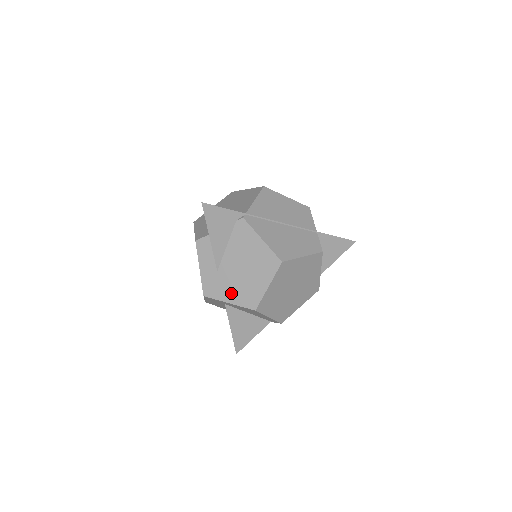
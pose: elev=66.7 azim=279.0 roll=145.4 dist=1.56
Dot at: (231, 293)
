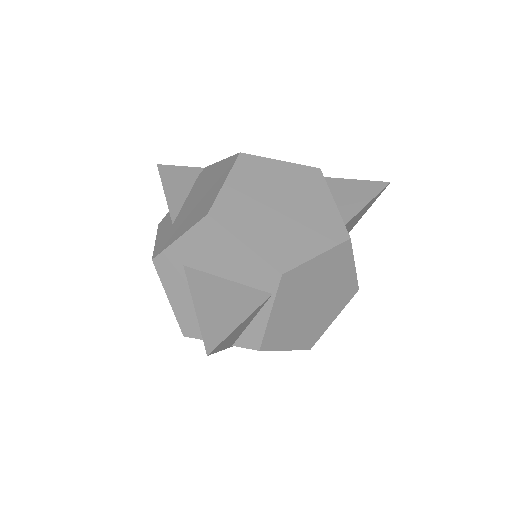
Dot at: (183, 227)
